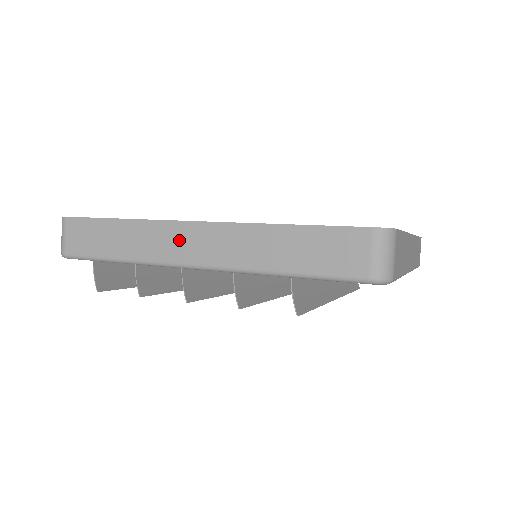
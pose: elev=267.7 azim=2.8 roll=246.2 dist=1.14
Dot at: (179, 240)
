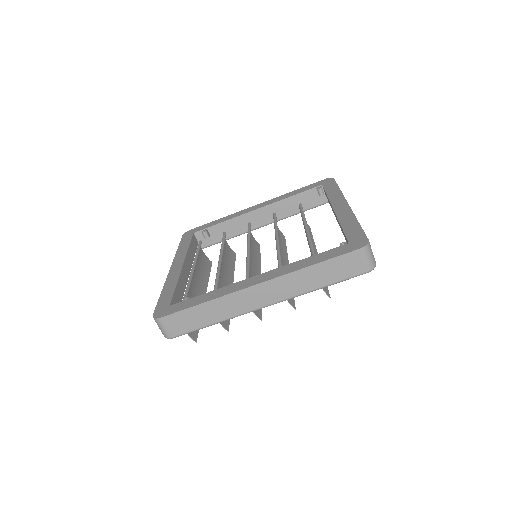
Dot at: (250, 298)
